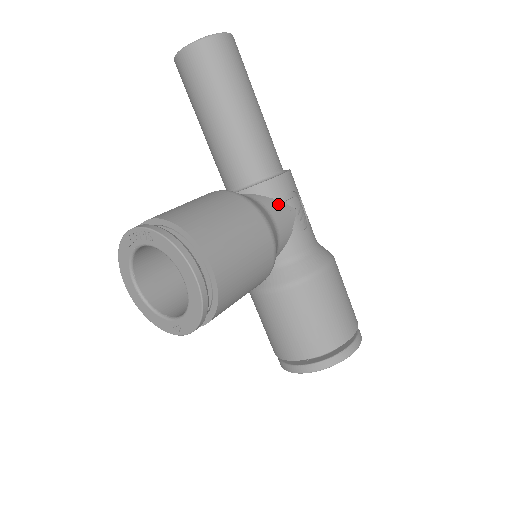
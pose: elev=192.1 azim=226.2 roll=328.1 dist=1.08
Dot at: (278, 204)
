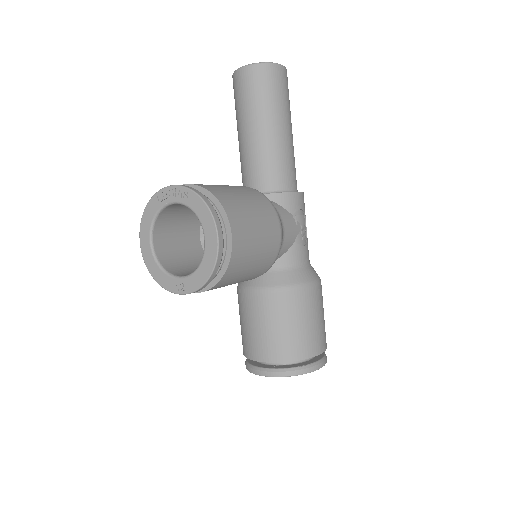
Dot at: (289, 215)
